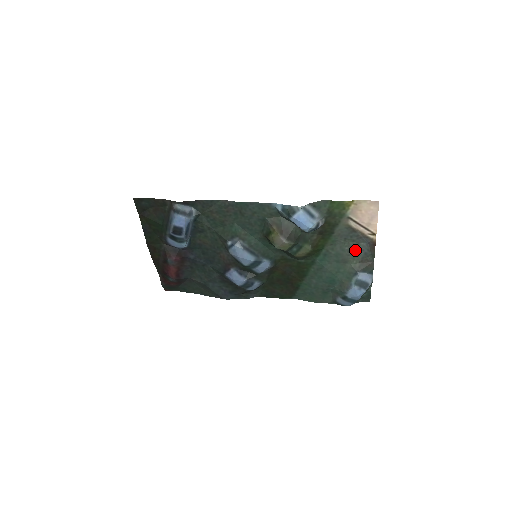
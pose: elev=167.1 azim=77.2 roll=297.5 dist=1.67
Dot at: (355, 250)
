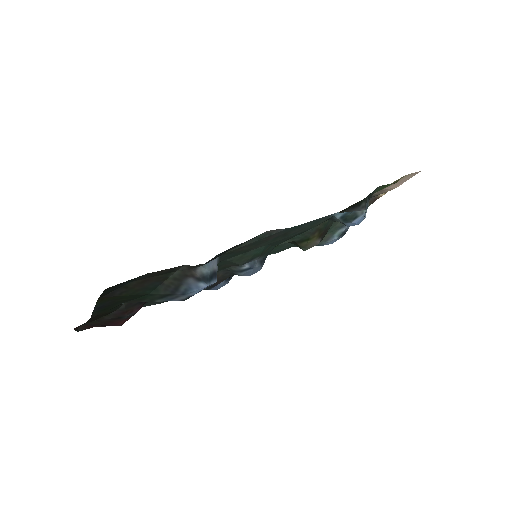
Dot at: occluded
